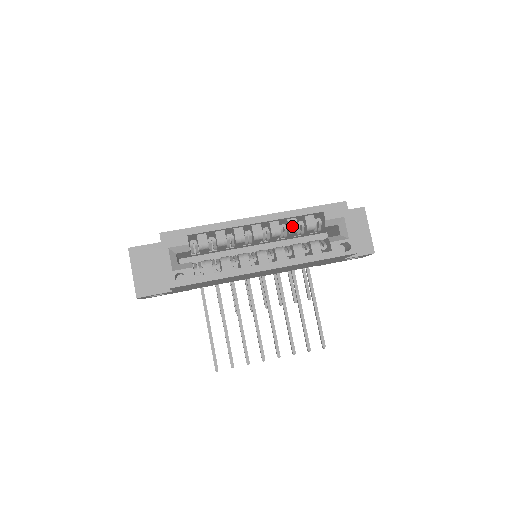
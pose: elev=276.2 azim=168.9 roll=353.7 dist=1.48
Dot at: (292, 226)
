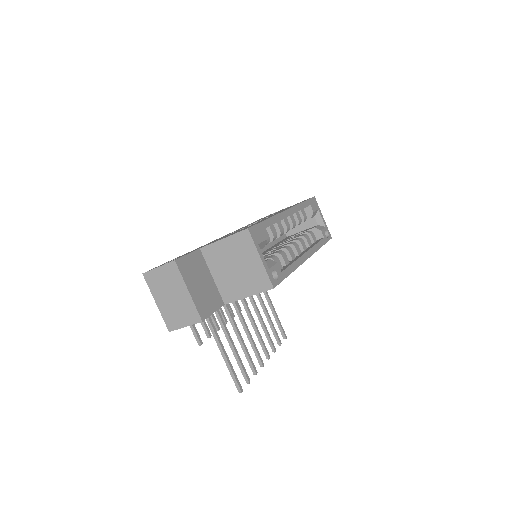
Dot at: (299, 218)
